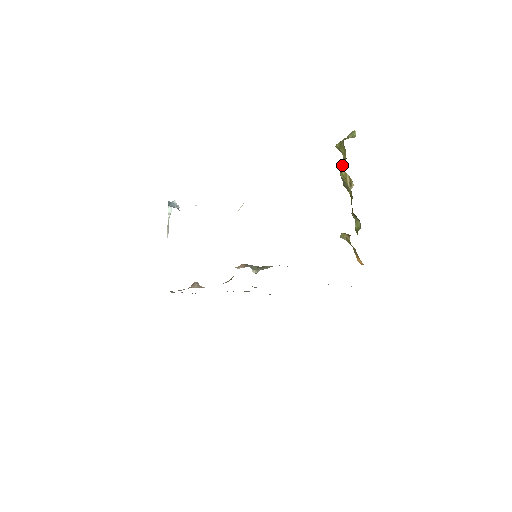
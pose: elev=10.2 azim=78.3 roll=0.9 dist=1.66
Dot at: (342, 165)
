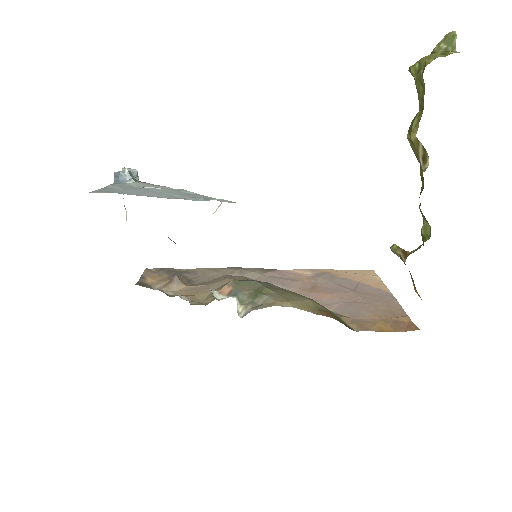
Dot at: (414, 118)
